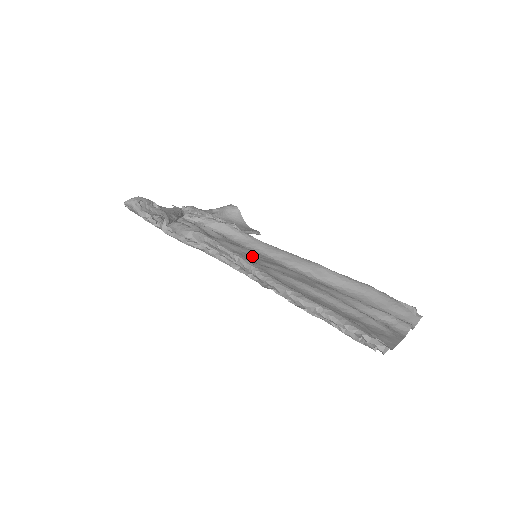
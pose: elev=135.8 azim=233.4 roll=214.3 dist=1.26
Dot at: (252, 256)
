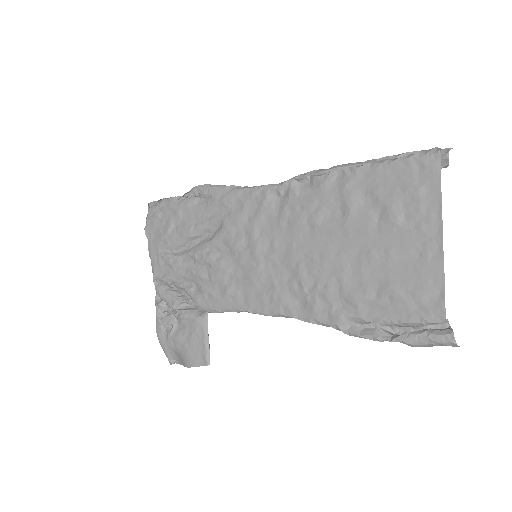
Dot at: (250, 258)
